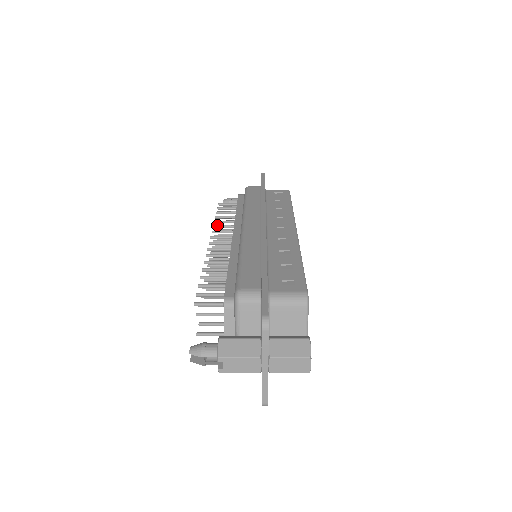
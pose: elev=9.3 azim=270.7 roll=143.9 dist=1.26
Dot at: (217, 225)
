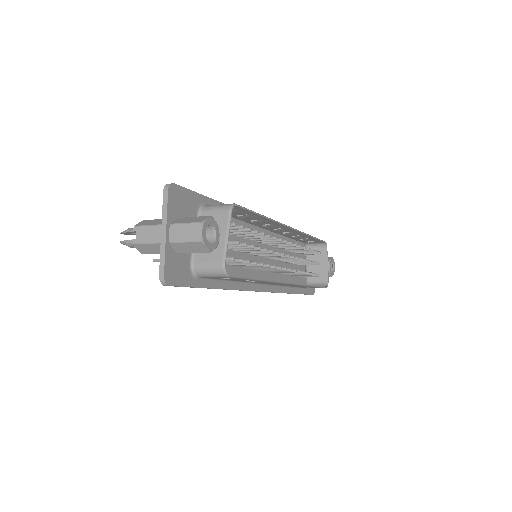
Dot at: occluded
